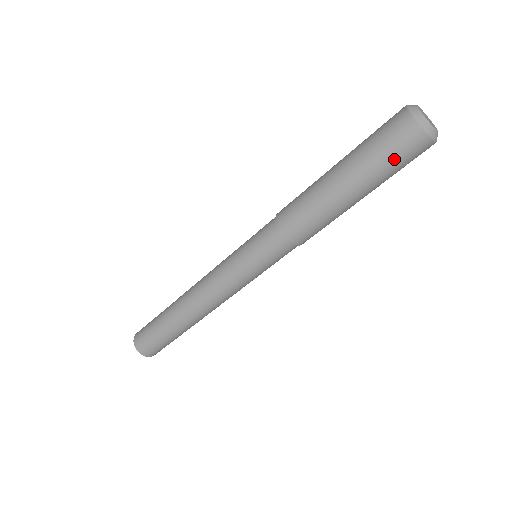
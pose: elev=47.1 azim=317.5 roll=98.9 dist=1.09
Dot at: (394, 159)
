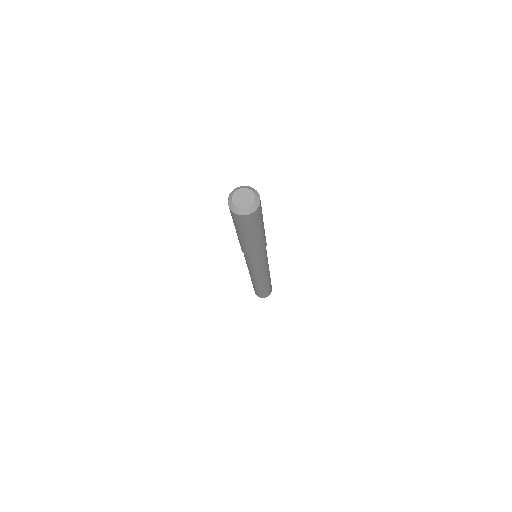
Dot at: (254, 223)
